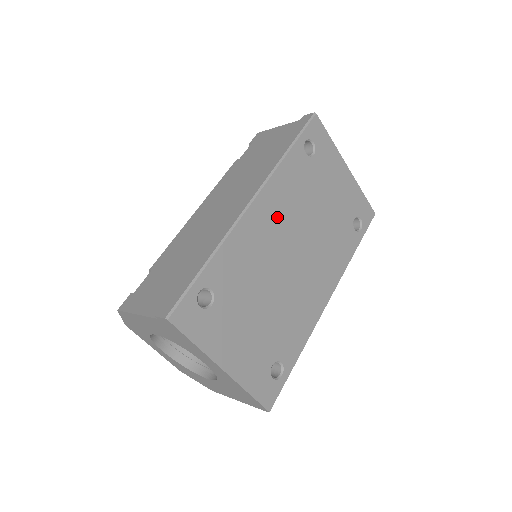
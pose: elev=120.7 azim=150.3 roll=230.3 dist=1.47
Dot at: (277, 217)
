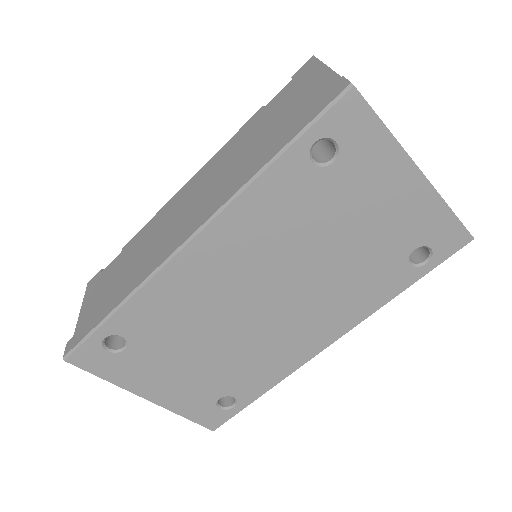
Dot at: (236, 258)
